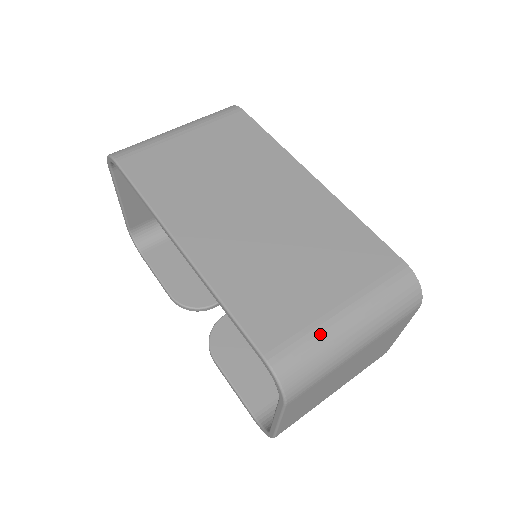
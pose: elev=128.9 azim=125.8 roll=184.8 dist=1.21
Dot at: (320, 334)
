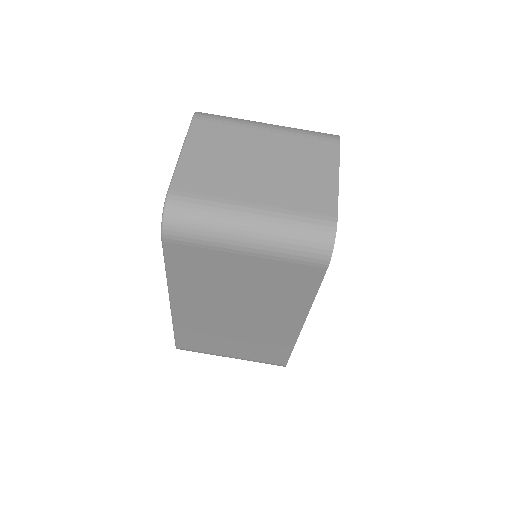
Dot at: occluded
